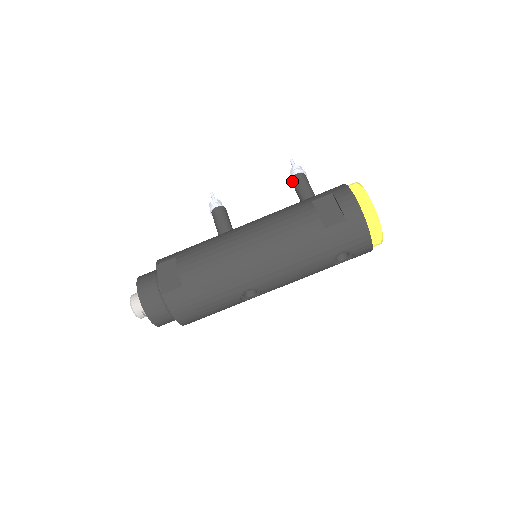
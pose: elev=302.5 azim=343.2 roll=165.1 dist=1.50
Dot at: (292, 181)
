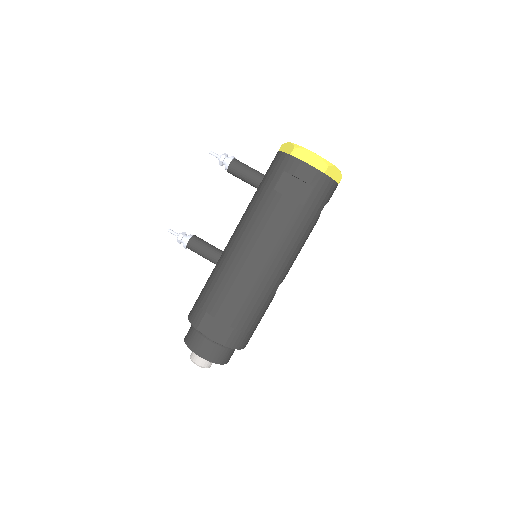
Dot at: occluded
